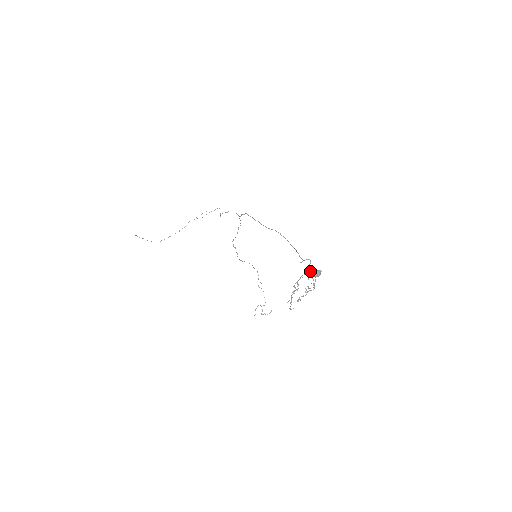
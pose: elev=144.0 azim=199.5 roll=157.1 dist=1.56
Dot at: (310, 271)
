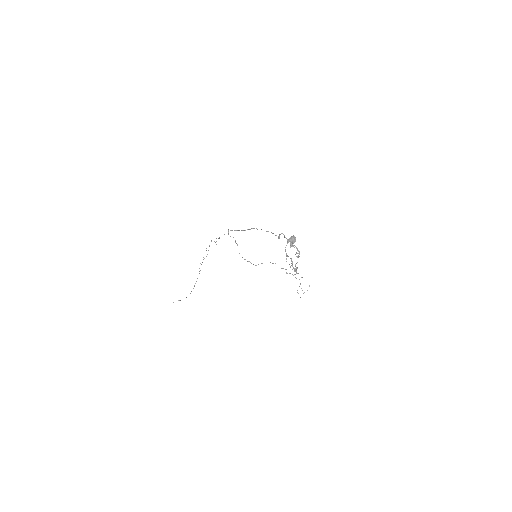
Dot at: occluded
